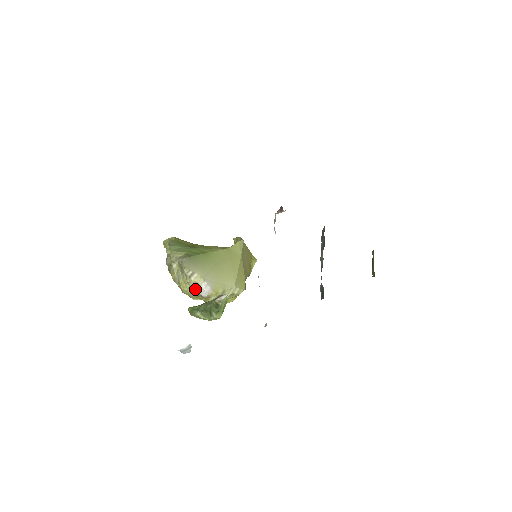
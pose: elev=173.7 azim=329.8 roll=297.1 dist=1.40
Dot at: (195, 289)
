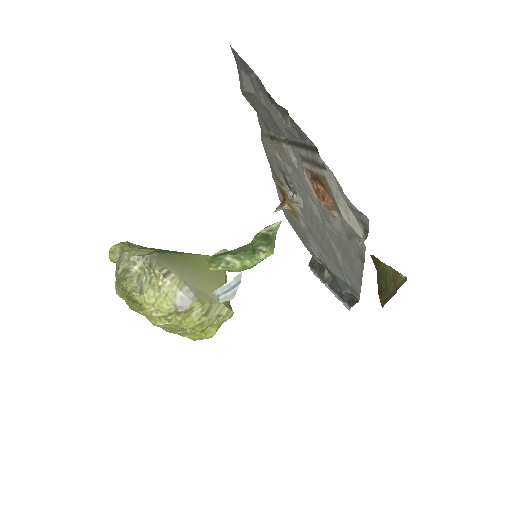
Dot at: (169, 298)
